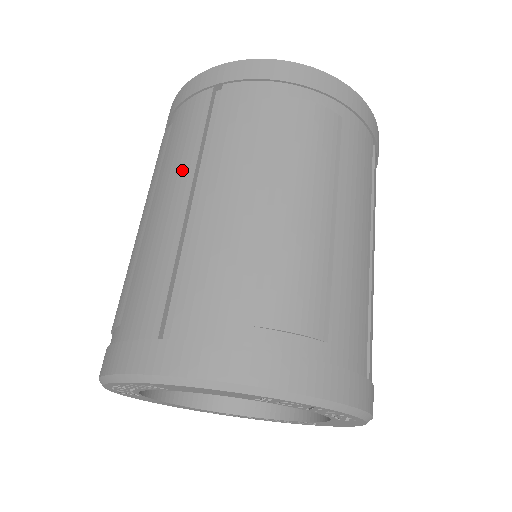
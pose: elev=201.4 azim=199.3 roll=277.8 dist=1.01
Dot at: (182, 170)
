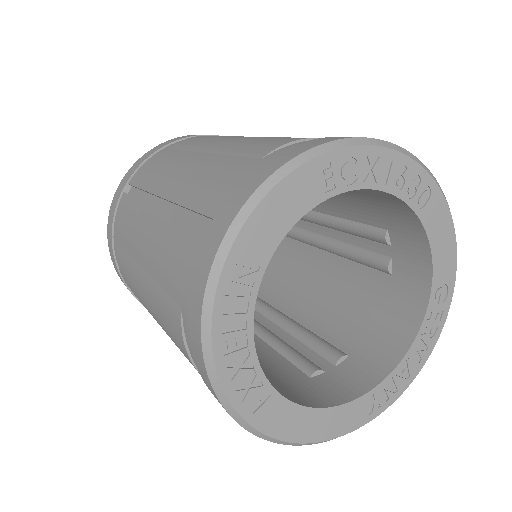
Dot at: (139, 218)
